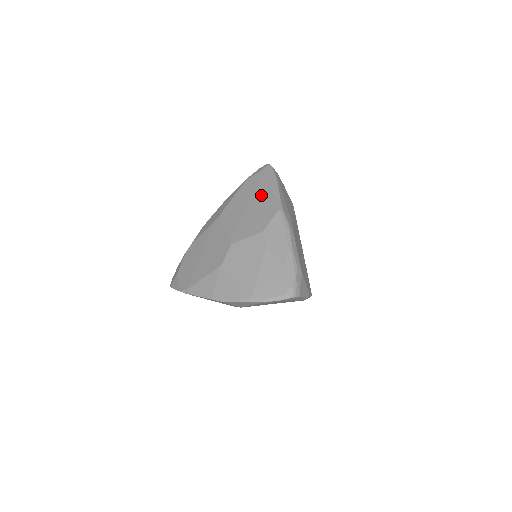
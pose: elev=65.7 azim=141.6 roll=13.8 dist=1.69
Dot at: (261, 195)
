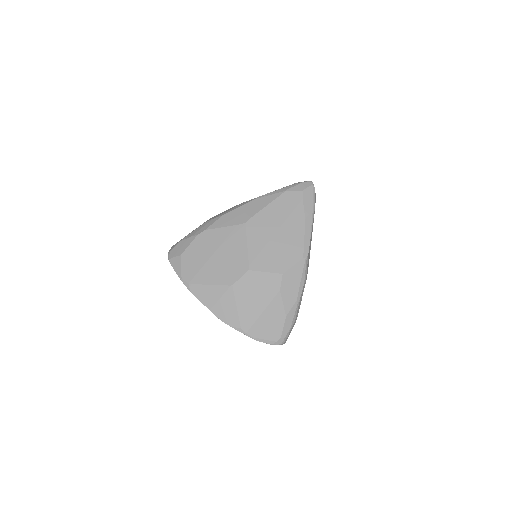
Dot at: (294, 226)
